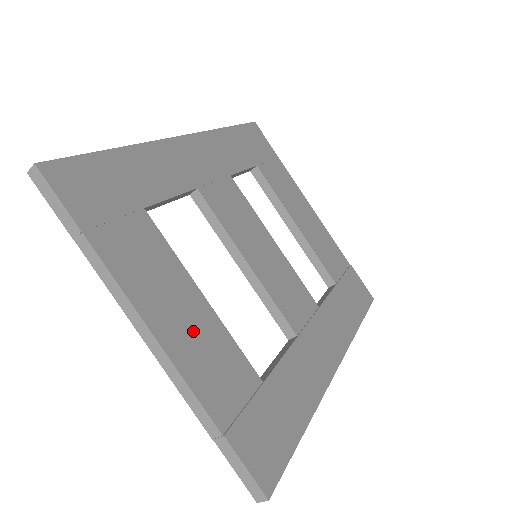
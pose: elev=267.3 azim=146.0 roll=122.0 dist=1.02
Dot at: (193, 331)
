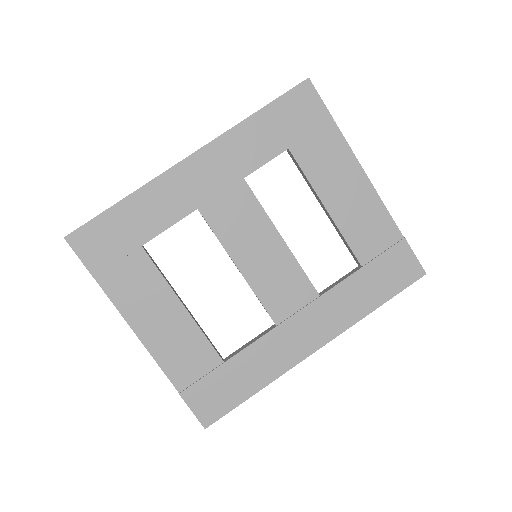
Dot at: (169, 332)
